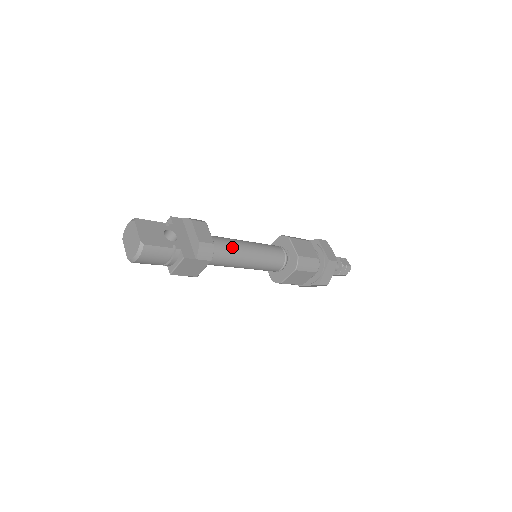
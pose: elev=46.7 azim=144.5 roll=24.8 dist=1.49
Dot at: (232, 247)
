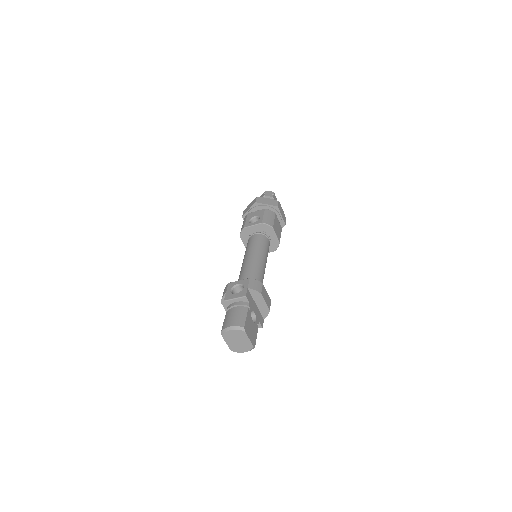
Dot at: occluded
